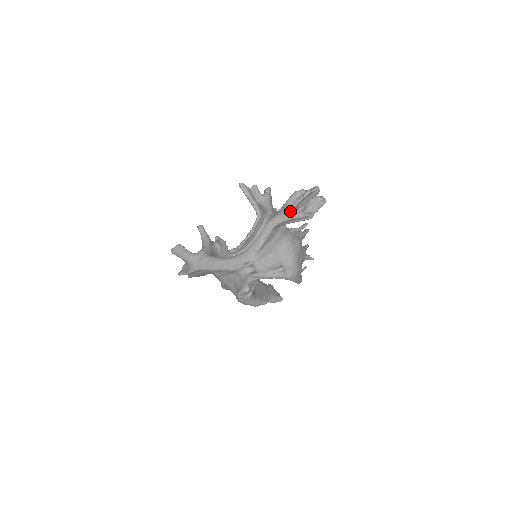
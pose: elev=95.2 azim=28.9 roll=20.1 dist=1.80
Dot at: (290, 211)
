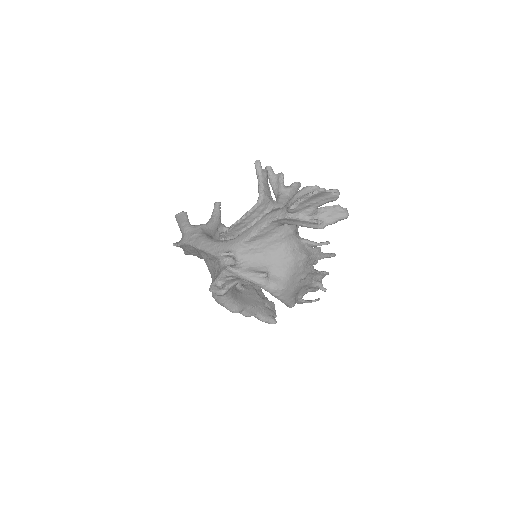
Dot at: (293, 206)
